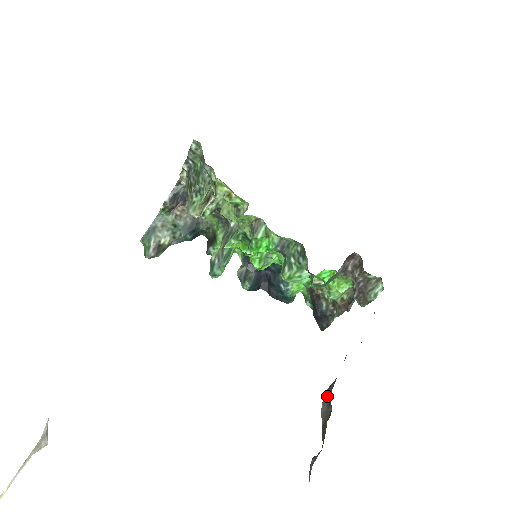
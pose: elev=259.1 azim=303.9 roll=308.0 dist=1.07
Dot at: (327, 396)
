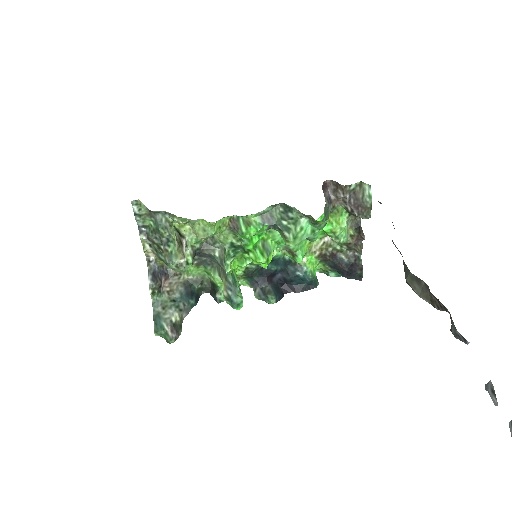
Dot at: (410, 278)
